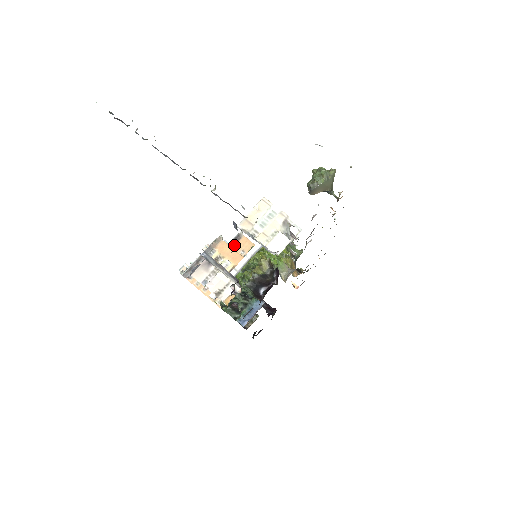
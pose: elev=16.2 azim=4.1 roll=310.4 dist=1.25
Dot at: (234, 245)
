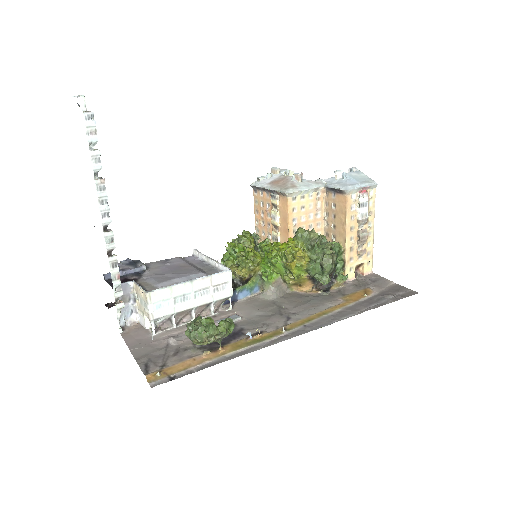
Dot at: (334, 192)
